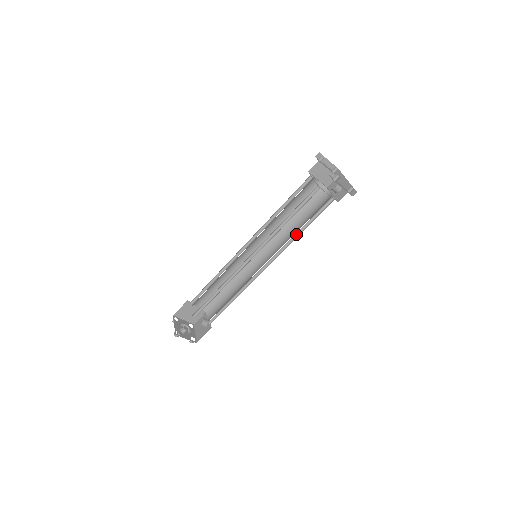
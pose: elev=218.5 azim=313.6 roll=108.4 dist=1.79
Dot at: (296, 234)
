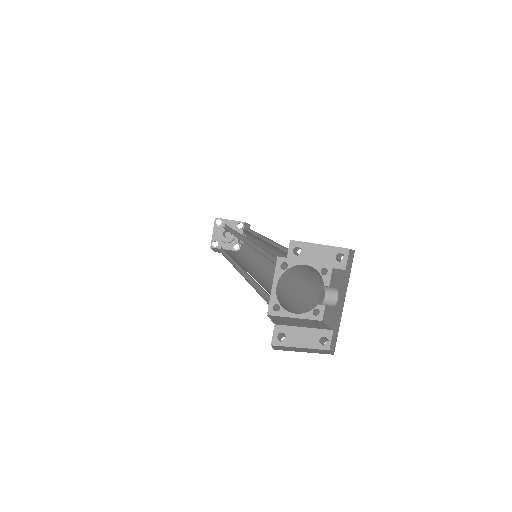
Dot at: (287, 284)
